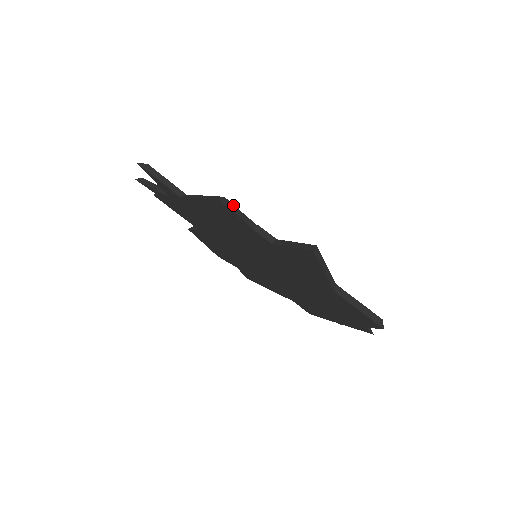
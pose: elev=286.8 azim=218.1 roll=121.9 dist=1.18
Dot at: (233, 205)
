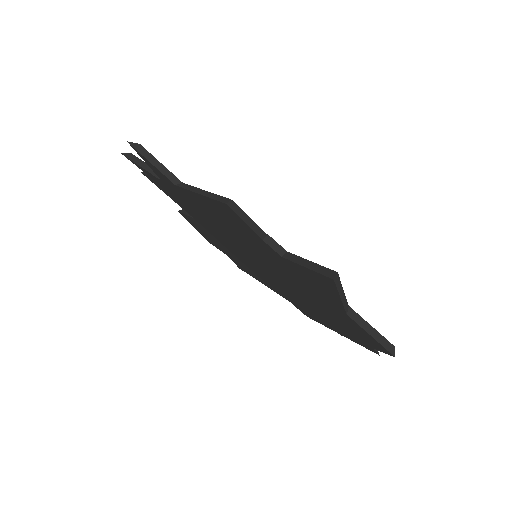
Dot at: (241, 210)
